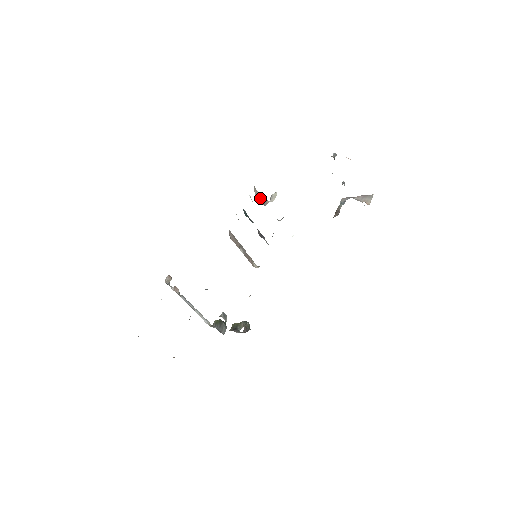
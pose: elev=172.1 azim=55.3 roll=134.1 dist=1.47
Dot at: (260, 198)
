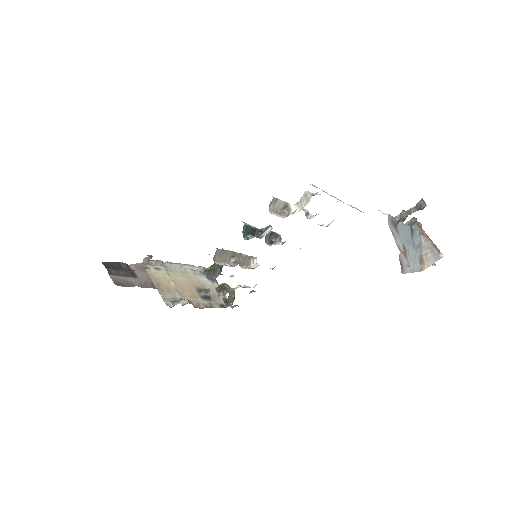
Dot at: (281, 205)
